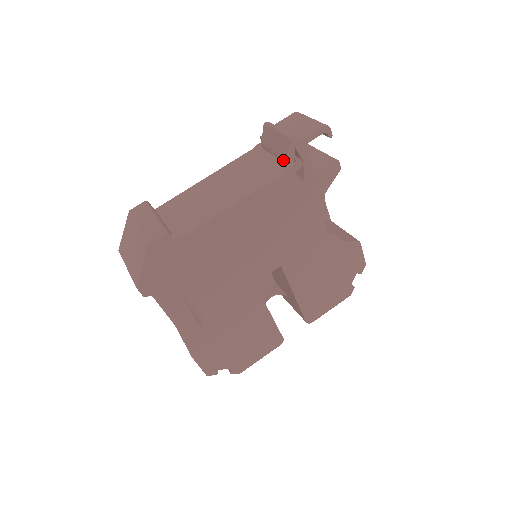
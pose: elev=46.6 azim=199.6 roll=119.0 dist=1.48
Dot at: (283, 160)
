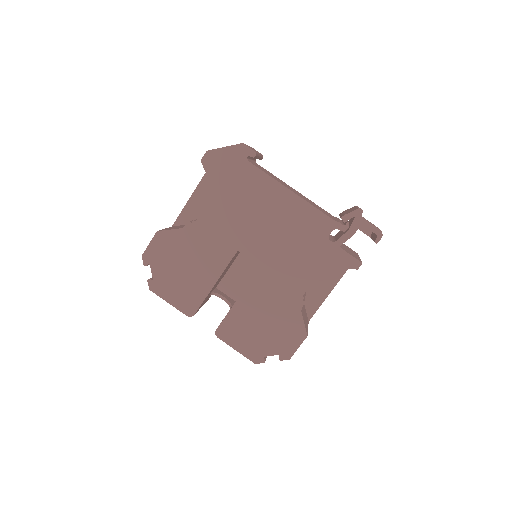
Dot at: (341, 216)
